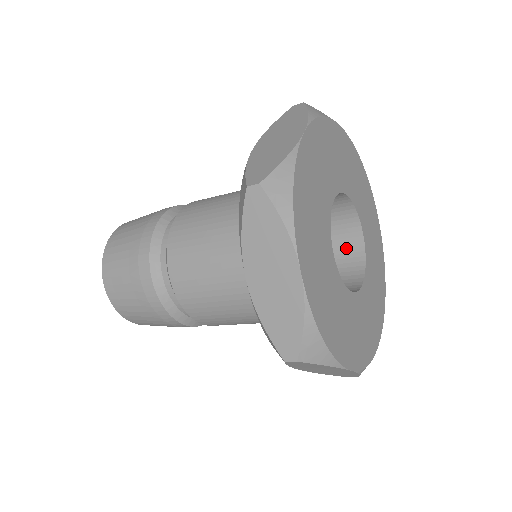
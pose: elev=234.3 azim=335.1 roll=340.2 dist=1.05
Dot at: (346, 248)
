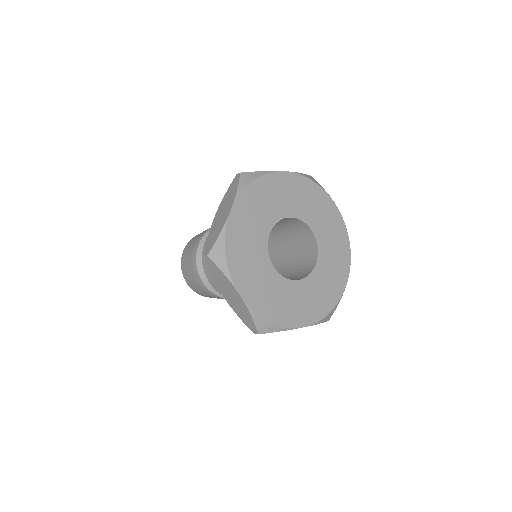
Dot at: (307, 241)
